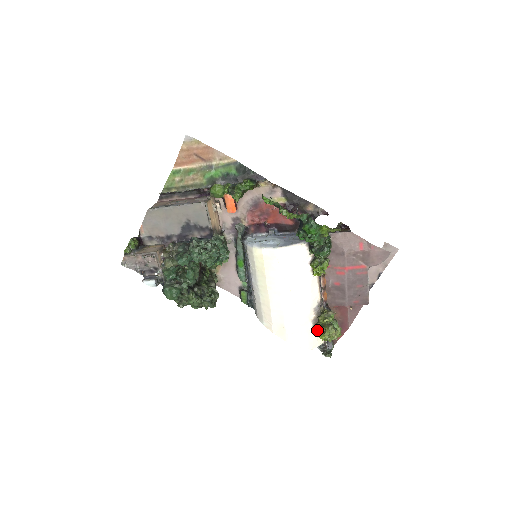
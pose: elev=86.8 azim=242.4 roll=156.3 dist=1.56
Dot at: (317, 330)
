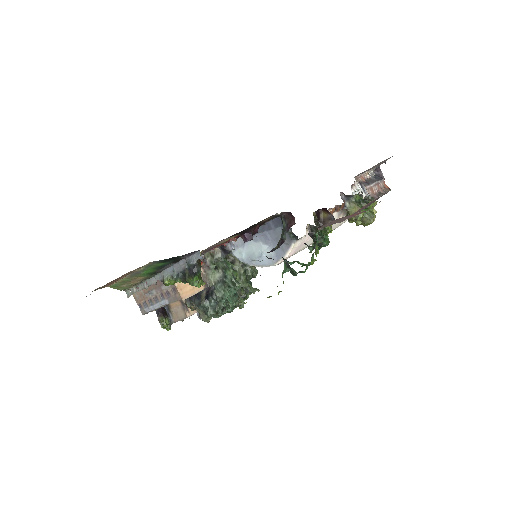
Dot at: occluded
